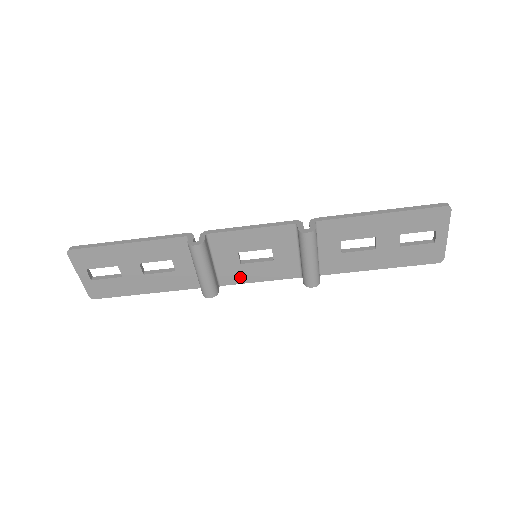
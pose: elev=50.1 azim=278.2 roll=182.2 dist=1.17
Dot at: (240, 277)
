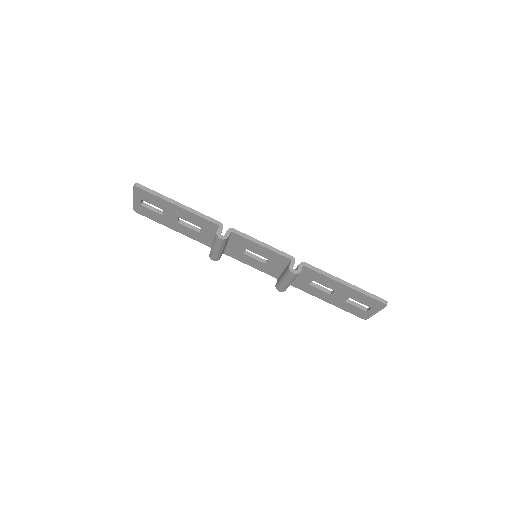
Dot at: (239, 258)
